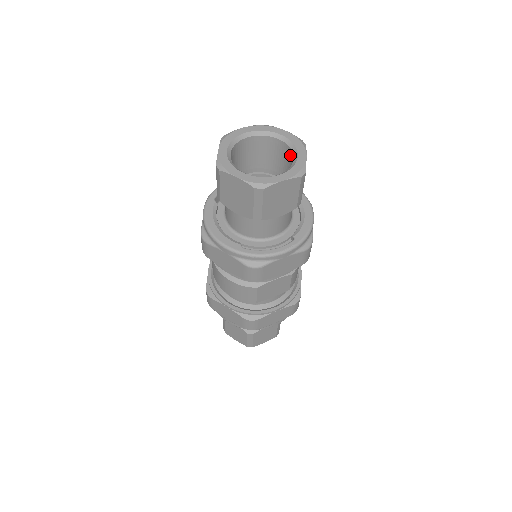
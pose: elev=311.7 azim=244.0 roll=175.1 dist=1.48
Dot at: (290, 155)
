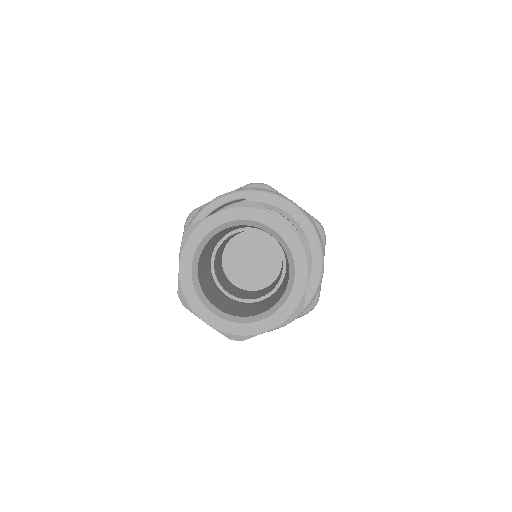
Dot at: (286, 256)
